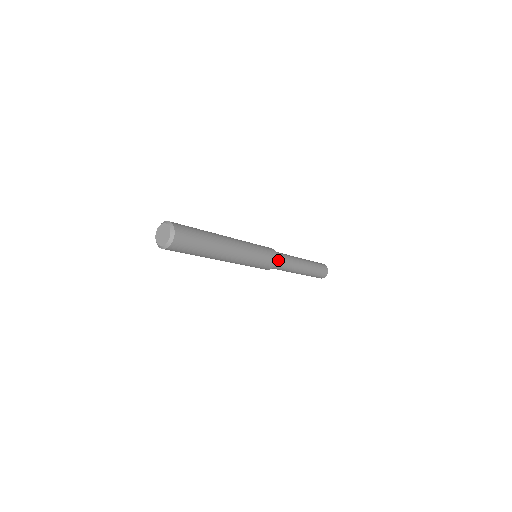
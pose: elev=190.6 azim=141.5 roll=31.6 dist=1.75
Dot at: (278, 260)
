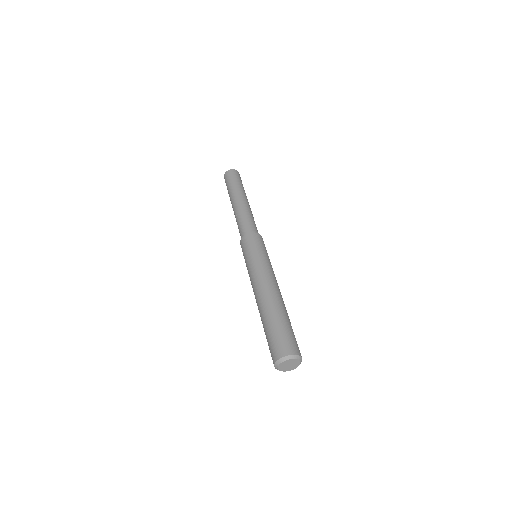
Dot at: occluded
